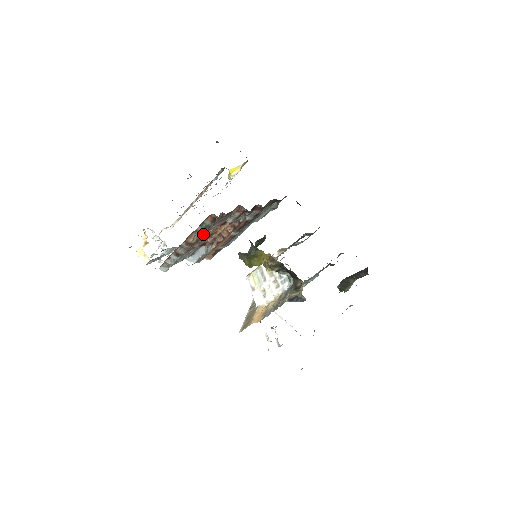
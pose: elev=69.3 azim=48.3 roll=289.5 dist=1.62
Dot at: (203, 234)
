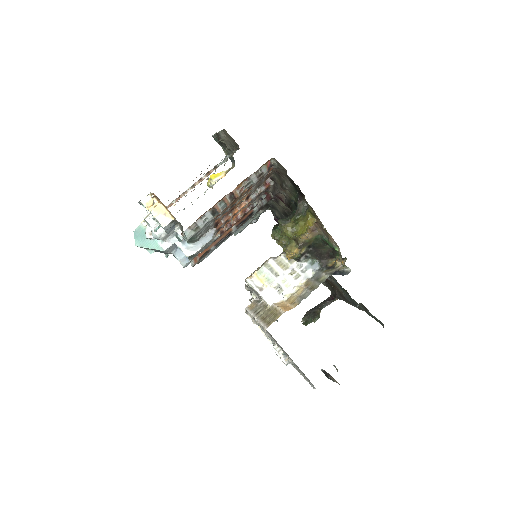
Dot at: (246, 191)
